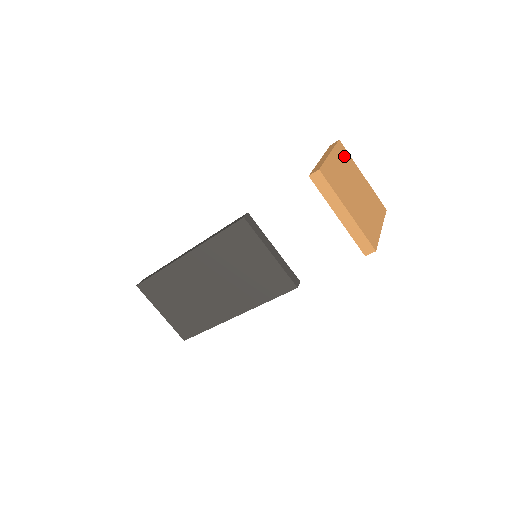
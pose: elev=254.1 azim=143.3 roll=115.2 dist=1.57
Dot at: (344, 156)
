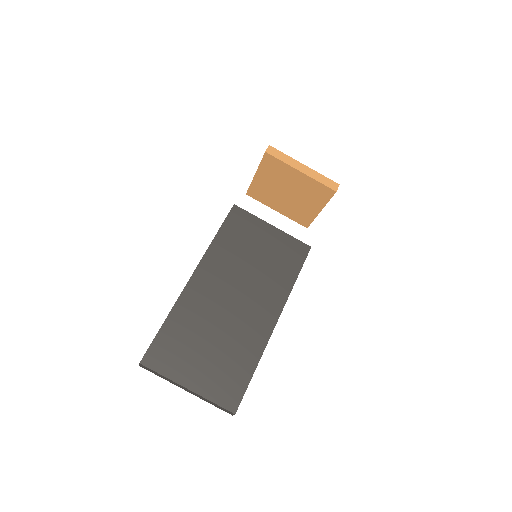
Dot at: occluded
